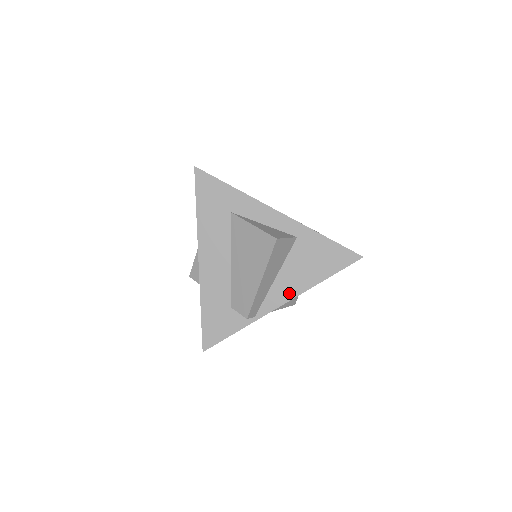
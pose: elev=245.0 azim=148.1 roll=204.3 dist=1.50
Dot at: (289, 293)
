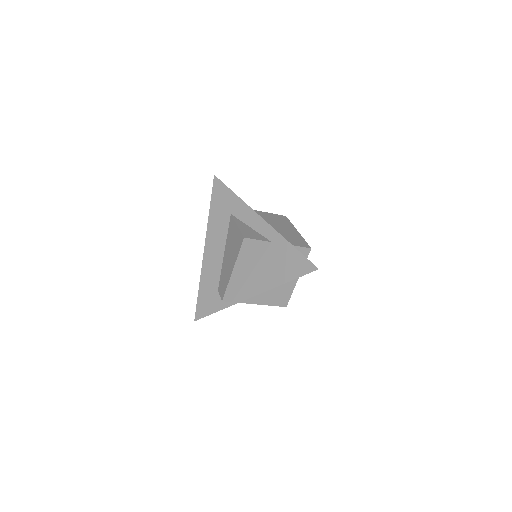
Dot at: (258, 288)
